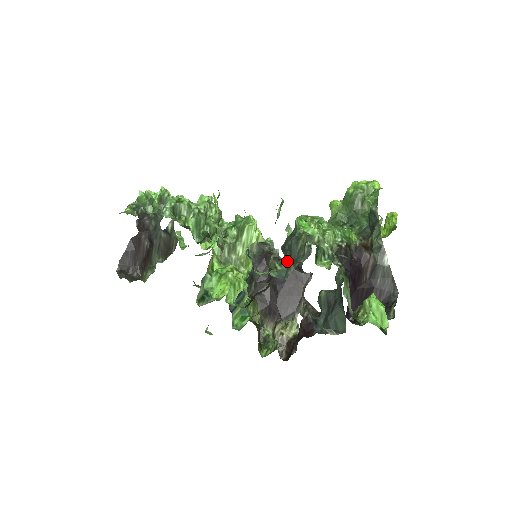
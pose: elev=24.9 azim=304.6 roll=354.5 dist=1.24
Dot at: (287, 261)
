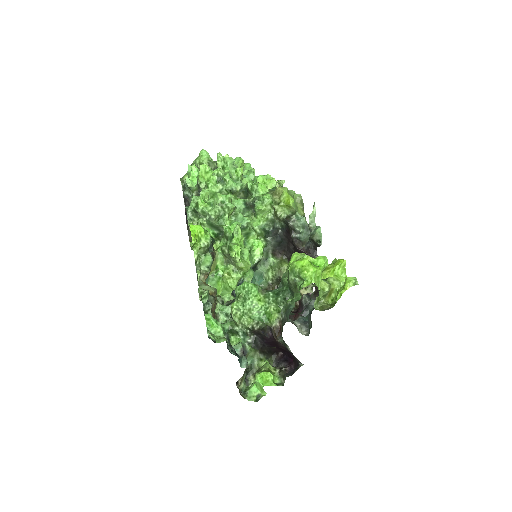
Dot at: occluded
